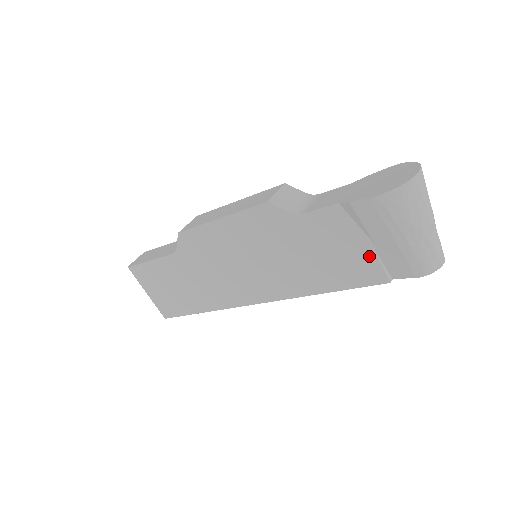
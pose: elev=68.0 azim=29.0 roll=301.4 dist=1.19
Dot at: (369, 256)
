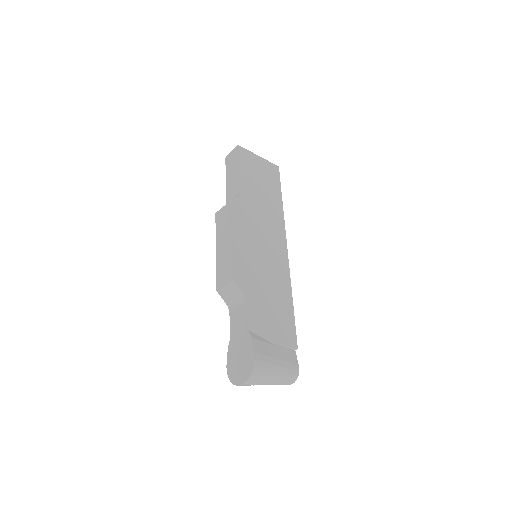
Dot at: occluded
